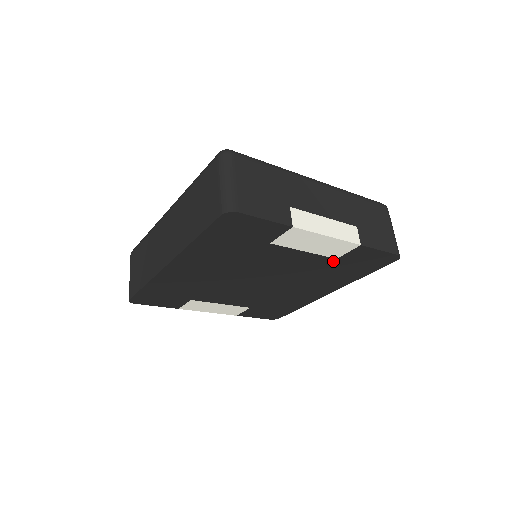
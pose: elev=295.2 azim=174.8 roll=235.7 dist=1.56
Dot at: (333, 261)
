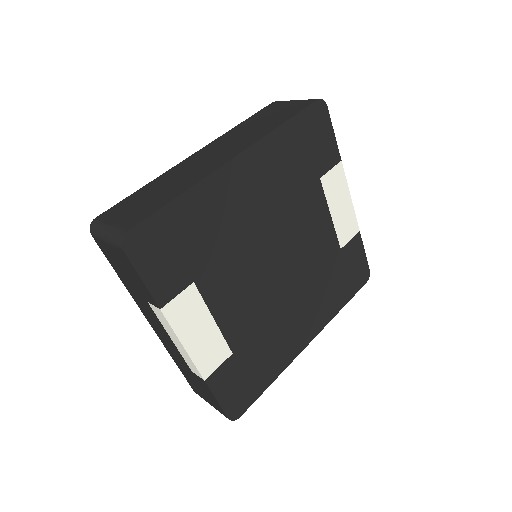
Dot at: (337, 253)
